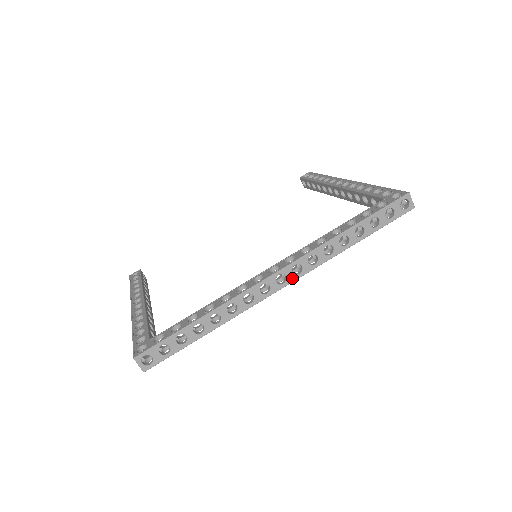
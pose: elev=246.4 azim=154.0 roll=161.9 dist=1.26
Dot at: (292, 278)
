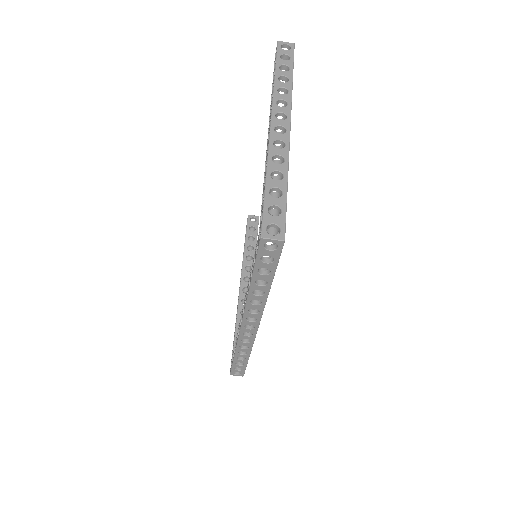
Dot at: (255, 324)
